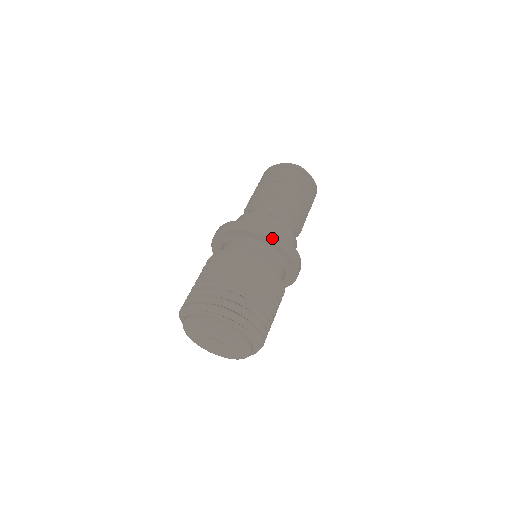
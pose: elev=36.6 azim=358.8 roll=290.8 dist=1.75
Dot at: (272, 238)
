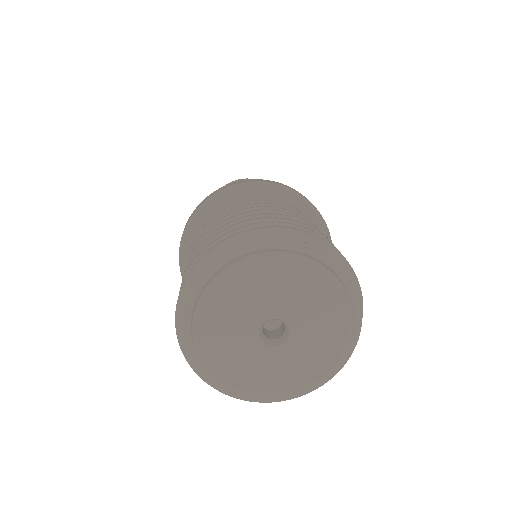
Dot at: (245, 183)
